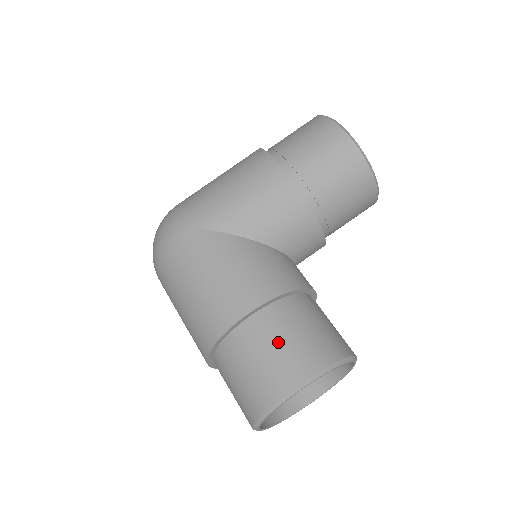
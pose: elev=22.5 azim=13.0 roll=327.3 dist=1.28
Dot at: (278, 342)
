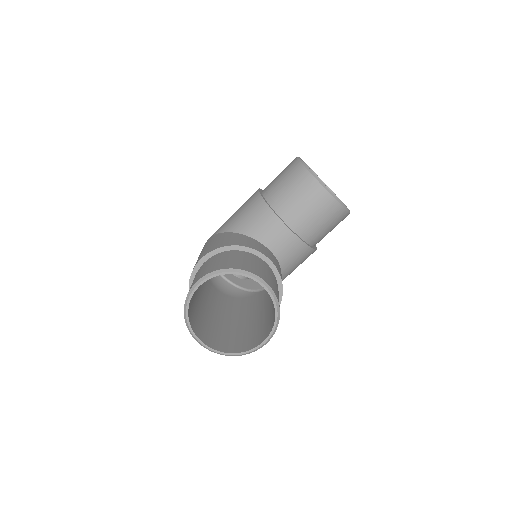
Dot at: (205, 267)
